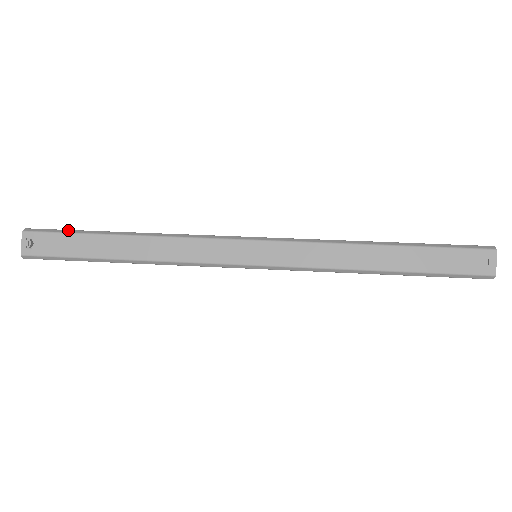
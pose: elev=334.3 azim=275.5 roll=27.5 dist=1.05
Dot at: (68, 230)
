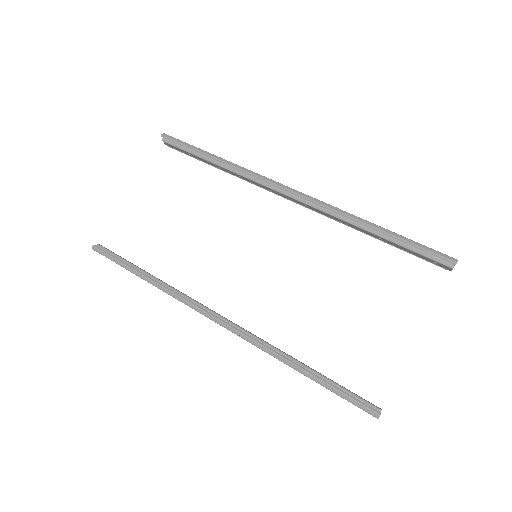
Dot at: (115, 260)
